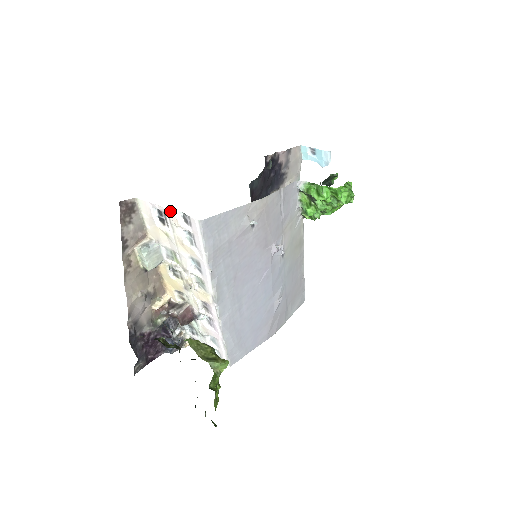
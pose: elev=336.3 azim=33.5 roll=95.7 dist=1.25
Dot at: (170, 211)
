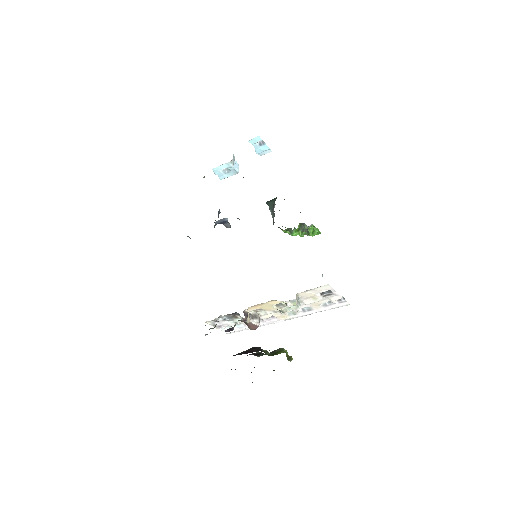
Dot at: (340, 296)
